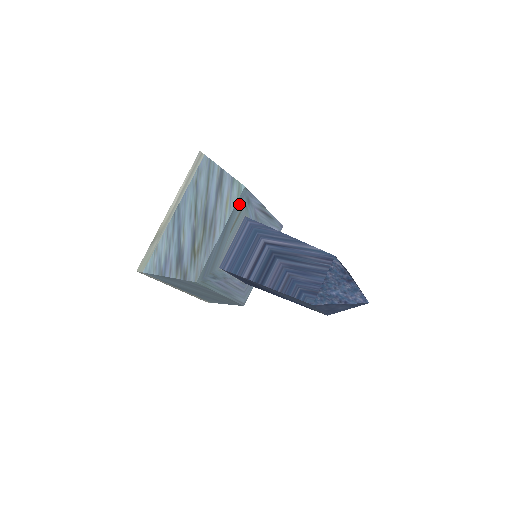
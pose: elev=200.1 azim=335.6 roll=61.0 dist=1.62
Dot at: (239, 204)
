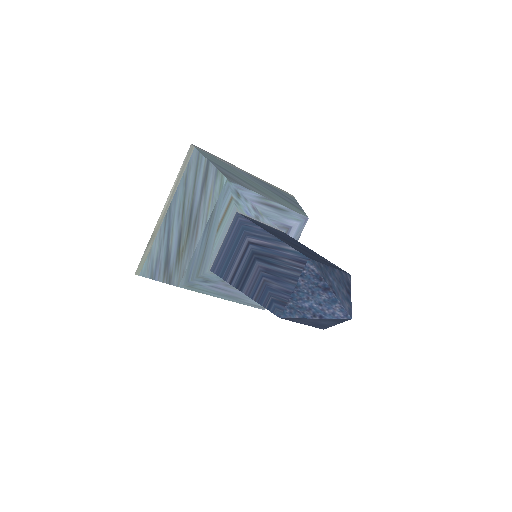
Dot at: (223, 199)
